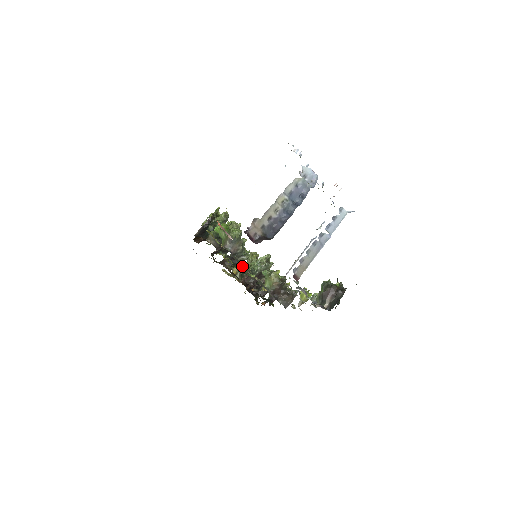
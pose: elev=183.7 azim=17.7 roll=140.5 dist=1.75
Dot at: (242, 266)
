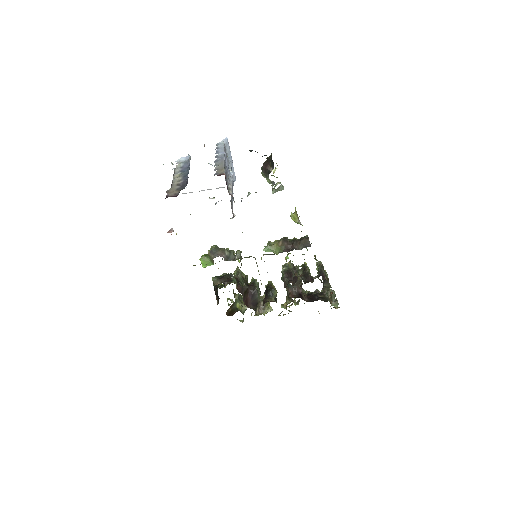
Dot at: occluded
